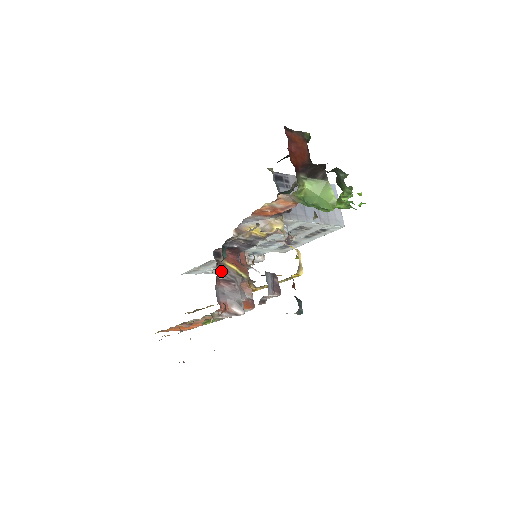
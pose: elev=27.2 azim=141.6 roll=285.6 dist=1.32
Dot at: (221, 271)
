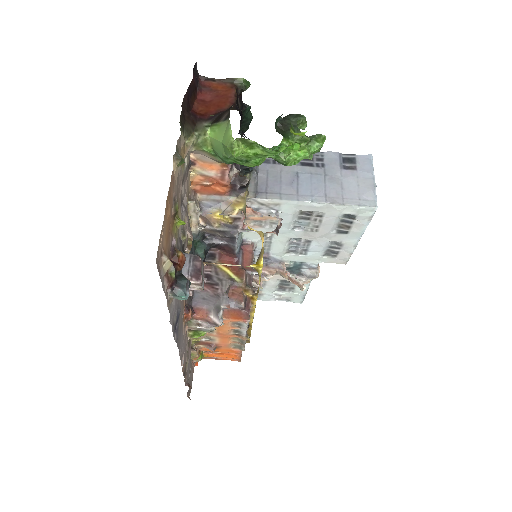
Dot at: (210, 274)
